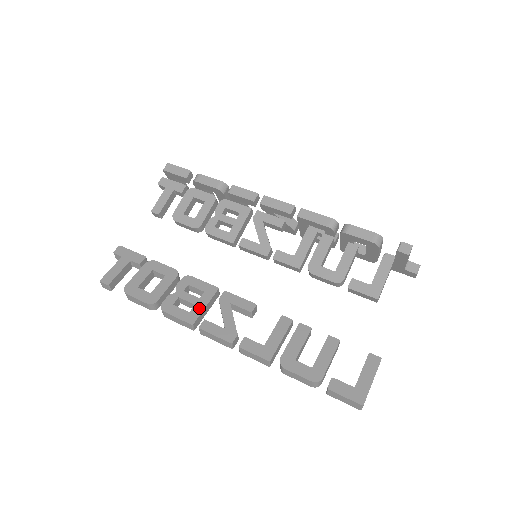
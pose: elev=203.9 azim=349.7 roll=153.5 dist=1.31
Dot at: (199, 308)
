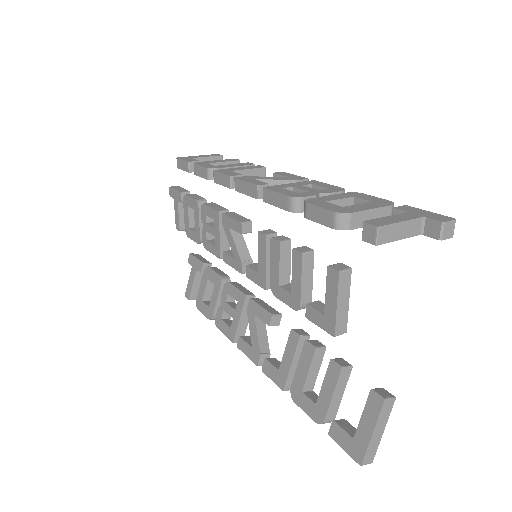
Dot at: (235, 322)
